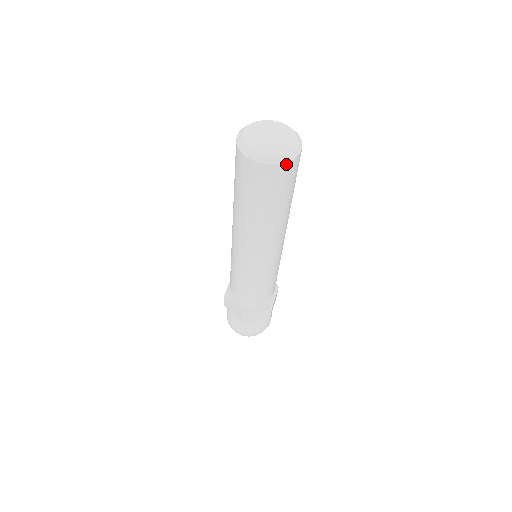
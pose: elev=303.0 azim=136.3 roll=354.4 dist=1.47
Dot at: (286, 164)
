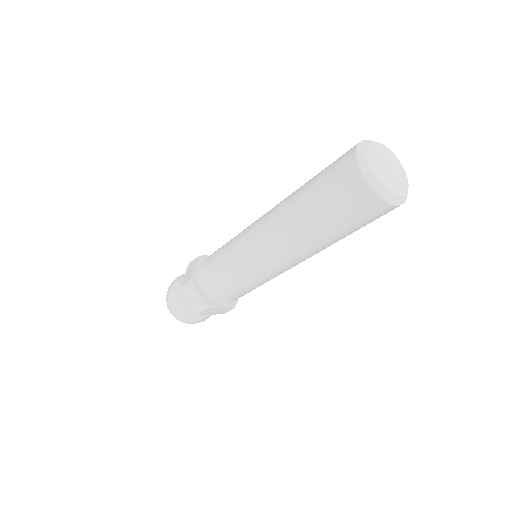
Dot at: (372, 192)
